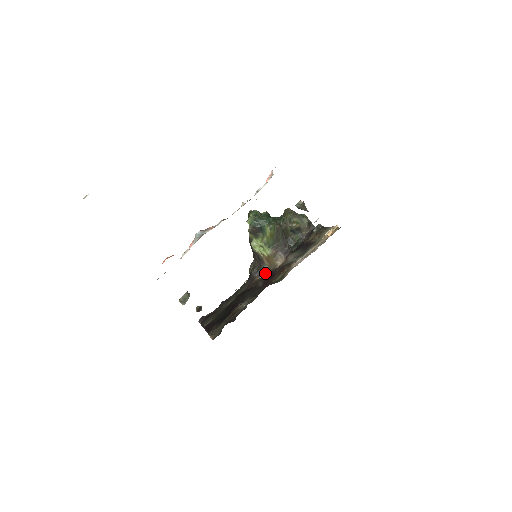
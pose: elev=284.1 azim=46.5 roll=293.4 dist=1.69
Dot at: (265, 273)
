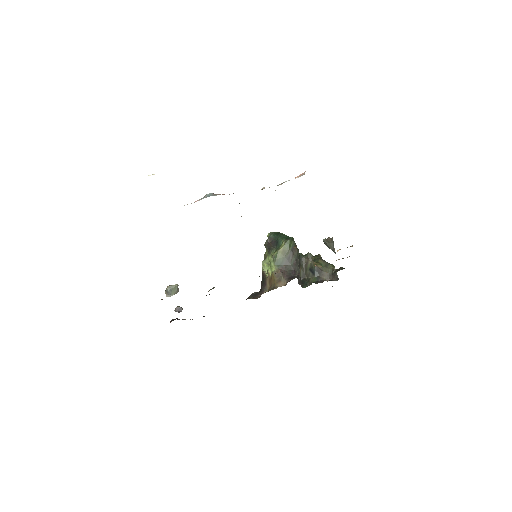
Dot at: (261, 294)
